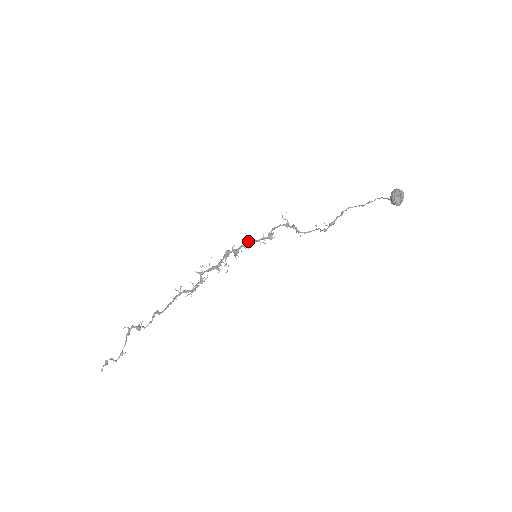
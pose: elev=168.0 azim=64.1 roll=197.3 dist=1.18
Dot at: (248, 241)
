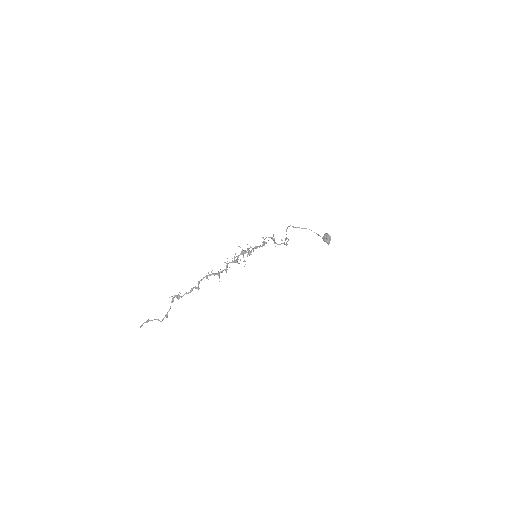
Dot at: (257, 247)
